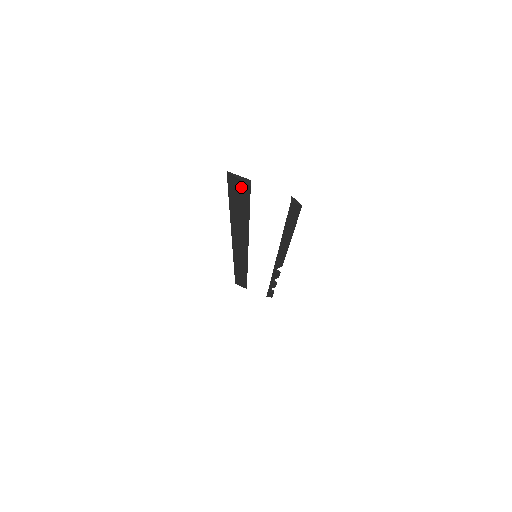
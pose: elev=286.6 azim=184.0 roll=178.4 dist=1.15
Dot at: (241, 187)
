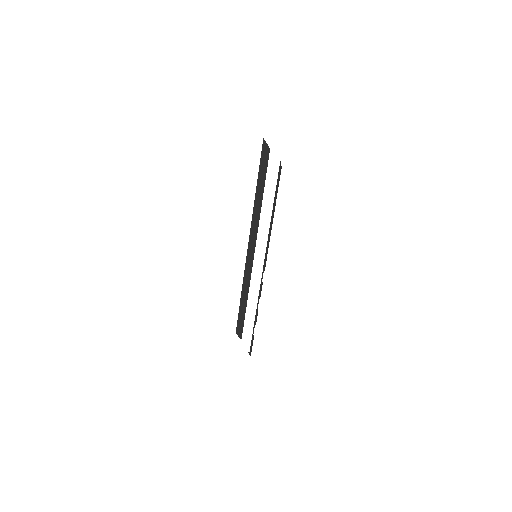
Dot at: (266, 152)
